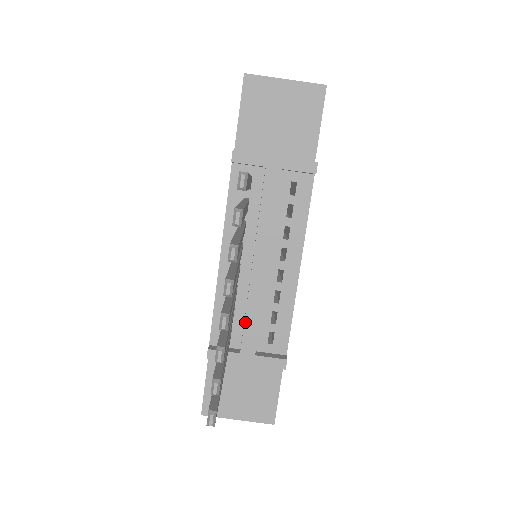
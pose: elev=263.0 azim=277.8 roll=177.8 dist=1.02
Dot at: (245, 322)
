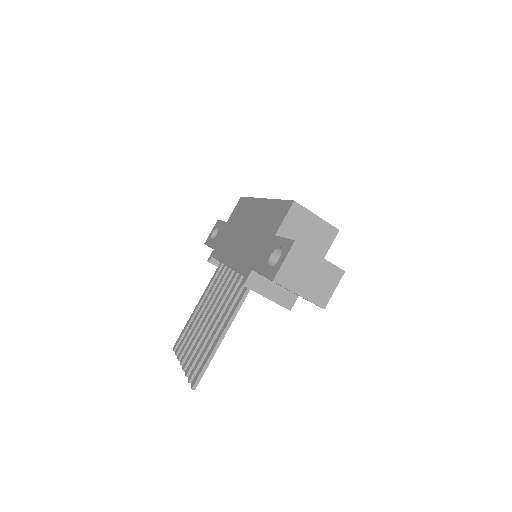
Dot at: occluded
